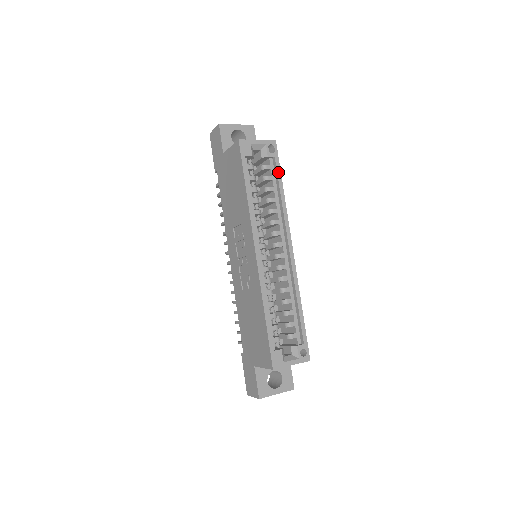
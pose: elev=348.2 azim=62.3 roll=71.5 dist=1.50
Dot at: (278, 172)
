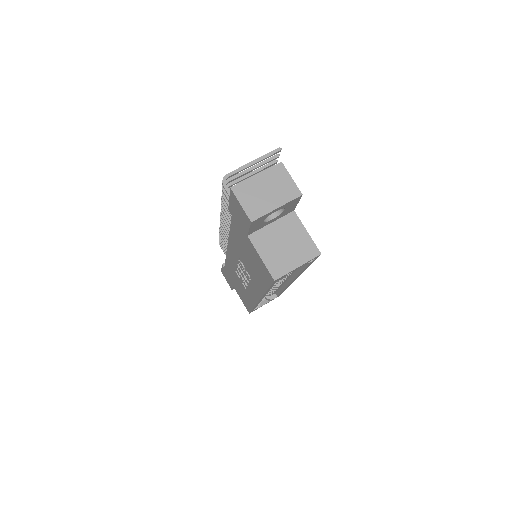
Dot at: (309, 265)
